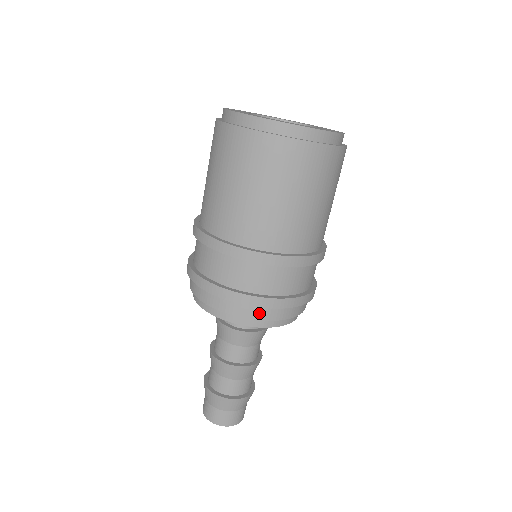
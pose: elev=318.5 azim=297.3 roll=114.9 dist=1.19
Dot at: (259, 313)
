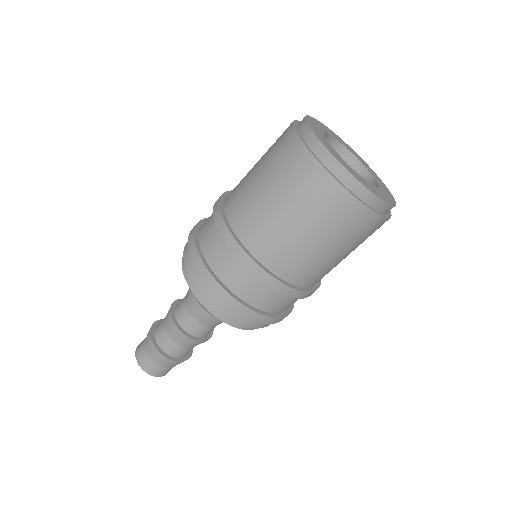
Dot at: (213, 297)
